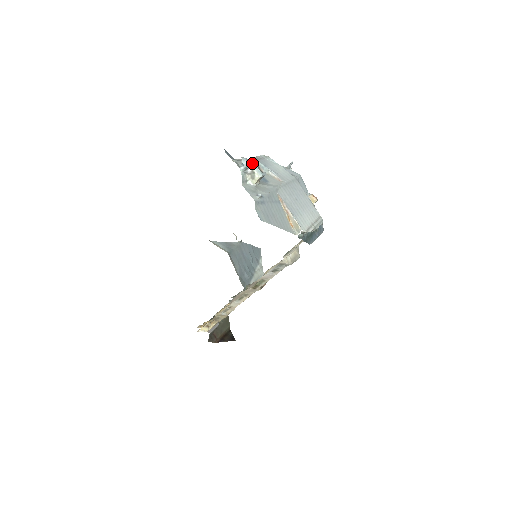
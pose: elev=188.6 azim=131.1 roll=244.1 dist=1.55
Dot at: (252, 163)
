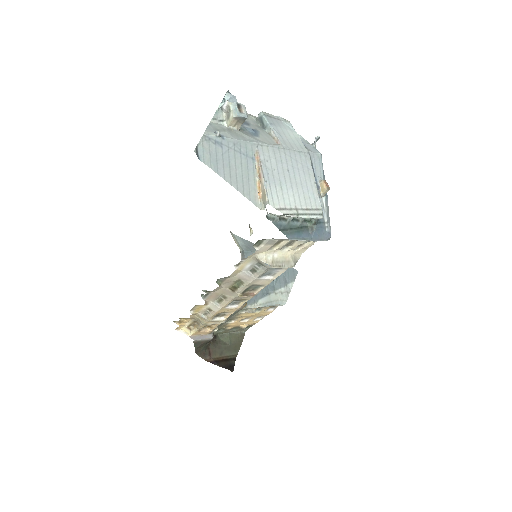
Dot at: (259, 119)
